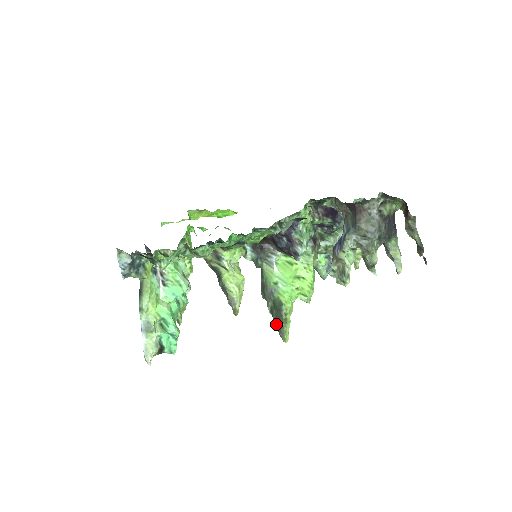
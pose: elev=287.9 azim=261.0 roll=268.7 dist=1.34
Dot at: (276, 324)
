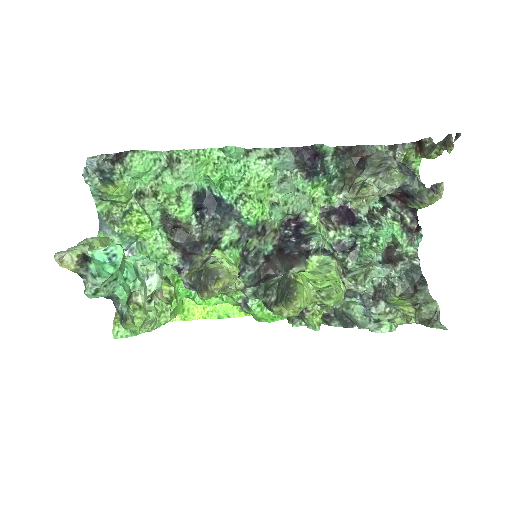
Dot at: (281, 301)
